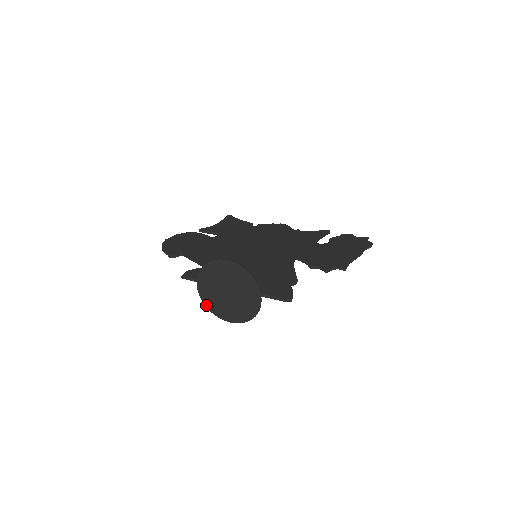
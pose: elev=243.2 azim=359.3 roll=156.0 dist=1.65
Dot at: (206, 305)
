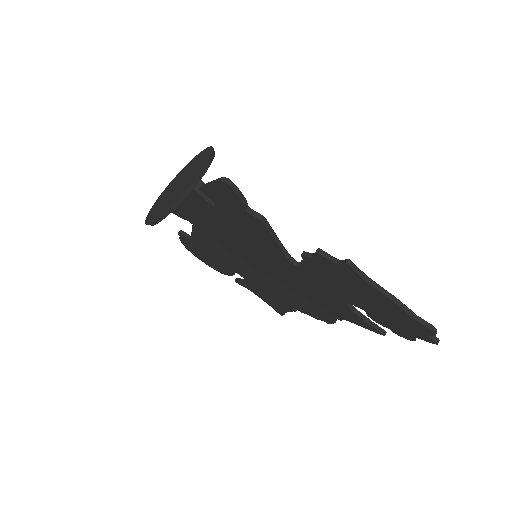
Dot at: (150, 212)
